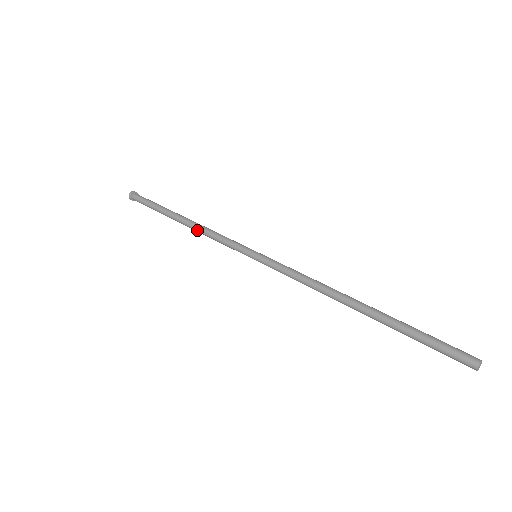
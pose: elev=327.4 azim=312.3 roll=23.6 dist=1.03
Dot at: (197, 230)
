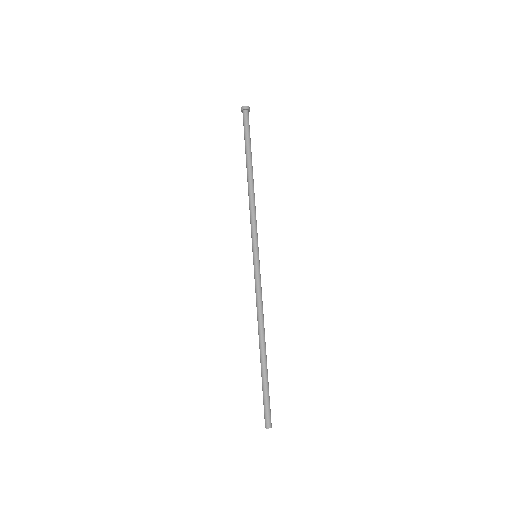
Dot at: (249, 195)
